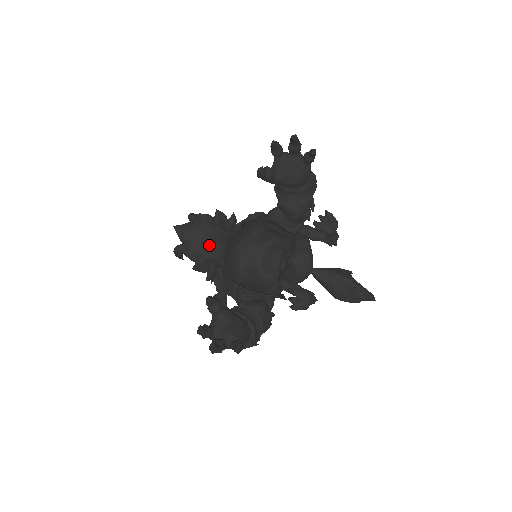
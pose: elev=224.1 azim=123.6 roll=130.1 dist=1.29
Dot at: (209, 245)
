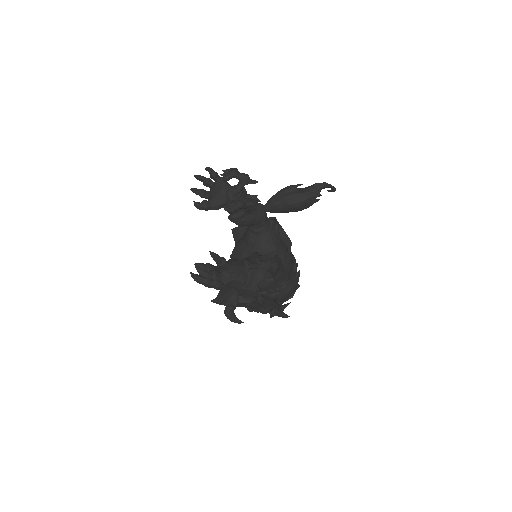
Dot at: occluded
